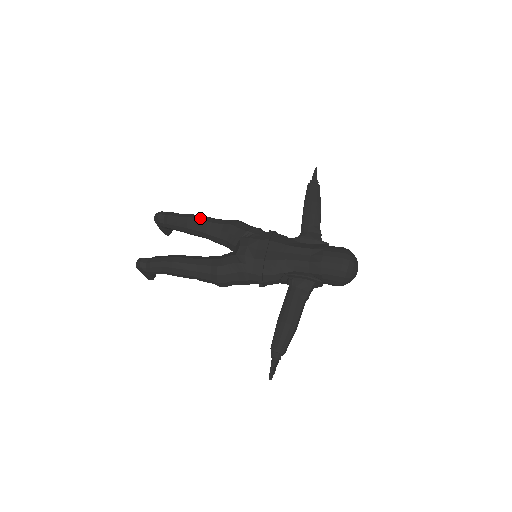
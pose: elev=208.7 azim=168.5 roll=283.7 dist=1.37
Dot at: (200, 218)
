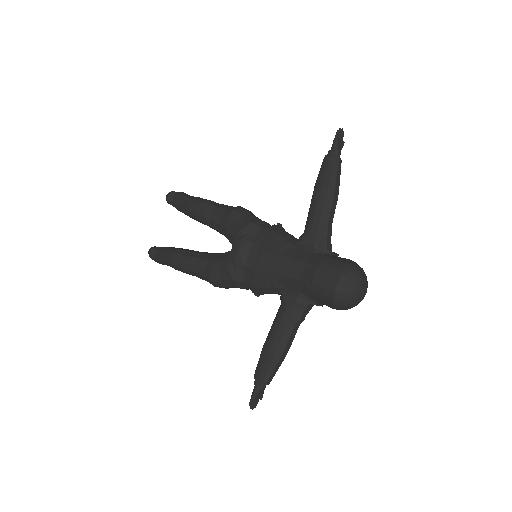
Dot at: (200, 206)
